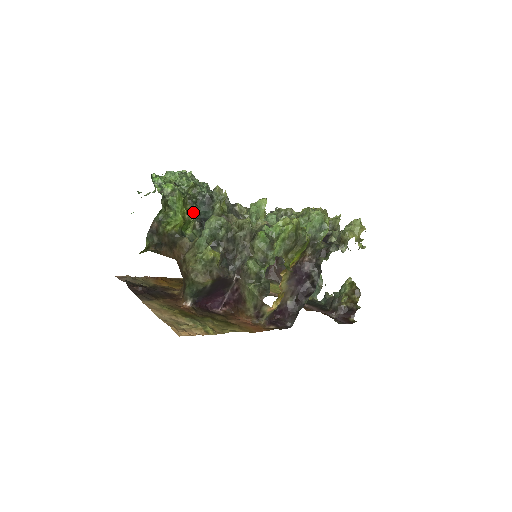
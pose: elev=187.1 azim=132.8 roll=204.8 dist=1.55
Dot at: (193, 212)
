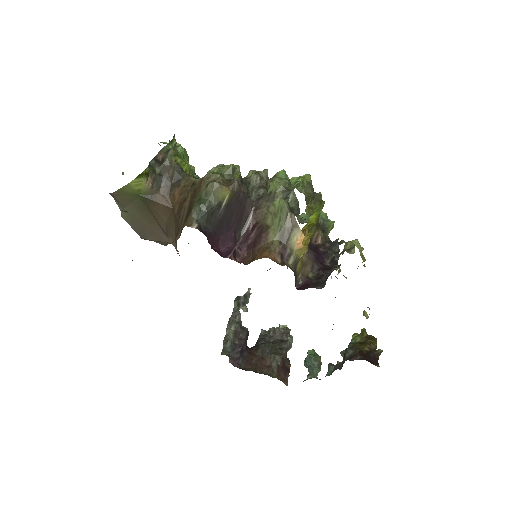
Dot at: occluded
